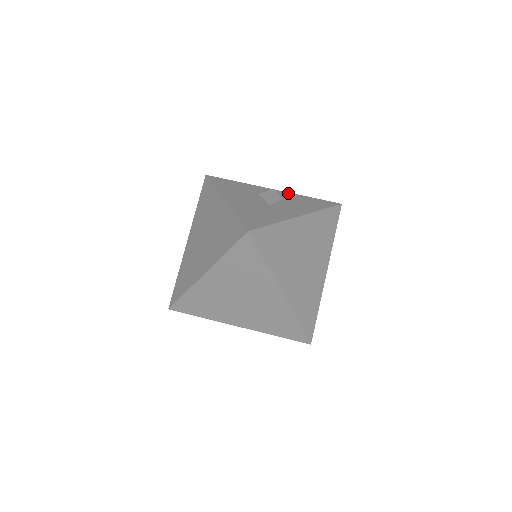
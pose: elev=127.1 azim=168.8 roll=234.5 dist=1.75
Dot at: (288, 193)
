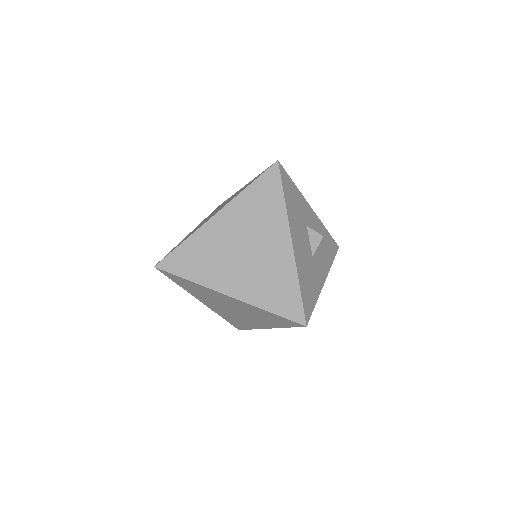
Dot at: (319, 221)
